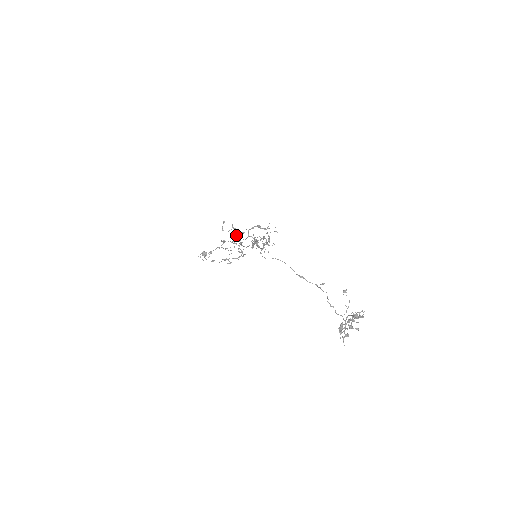
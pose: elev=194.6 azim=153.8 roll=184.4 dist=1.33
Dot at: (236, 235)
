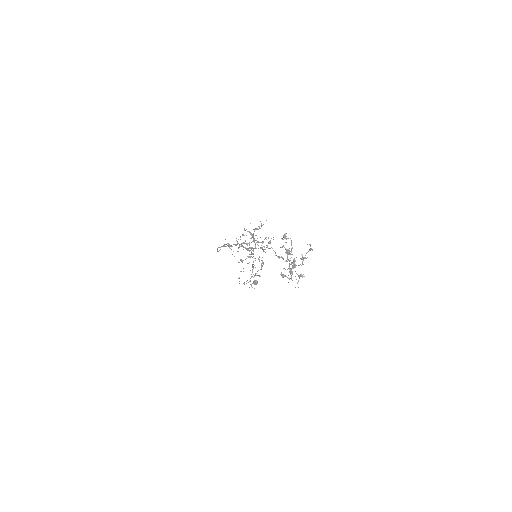
Dot at: (246, 249)
